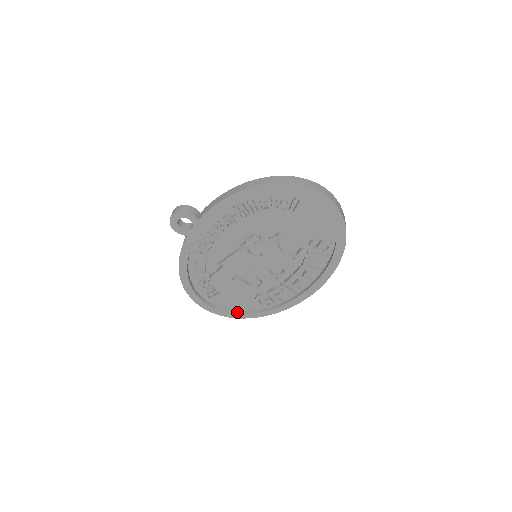
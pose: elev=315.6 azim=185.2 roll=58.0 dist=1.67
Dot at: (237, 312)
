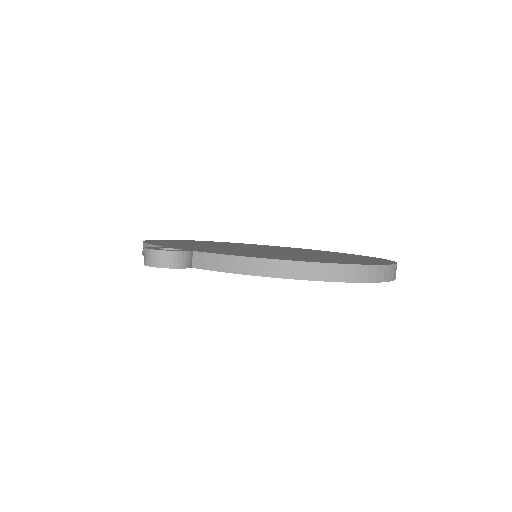
Dot at: occluded
